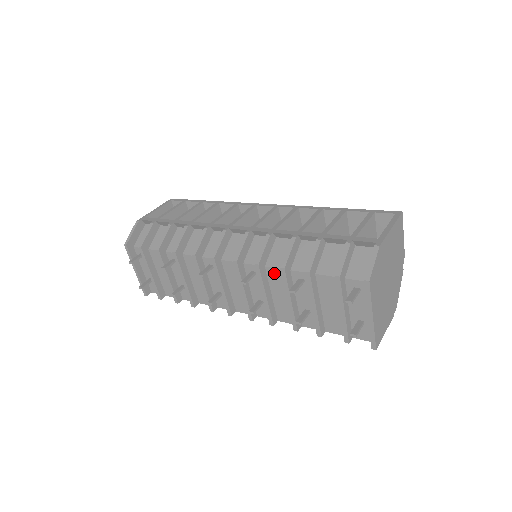
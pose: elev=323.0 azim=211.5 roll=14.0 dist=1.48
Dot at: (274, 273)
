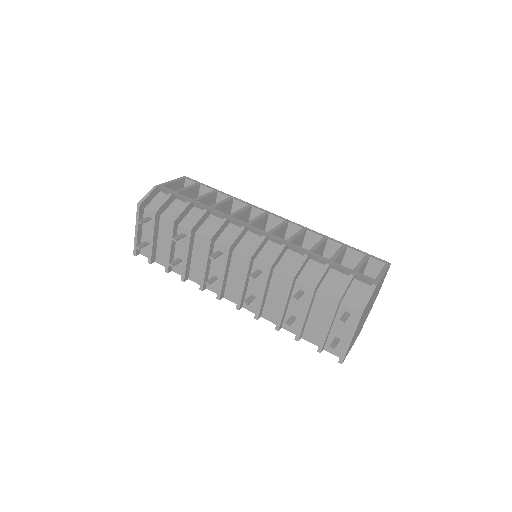
Dot at: (279, 278)
